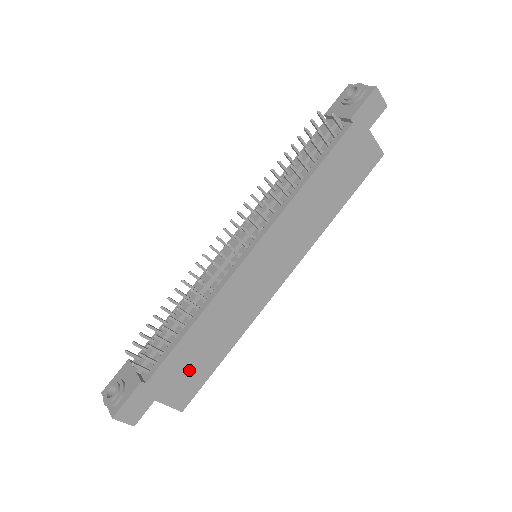
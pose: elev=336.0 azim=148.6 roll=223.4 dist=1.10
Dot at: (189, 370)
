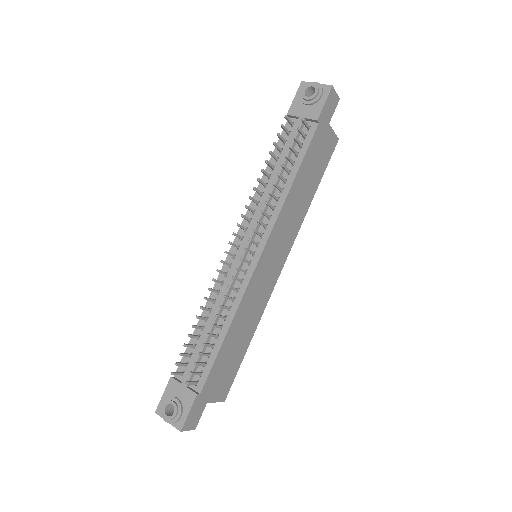
Dot at: (227, 369)
